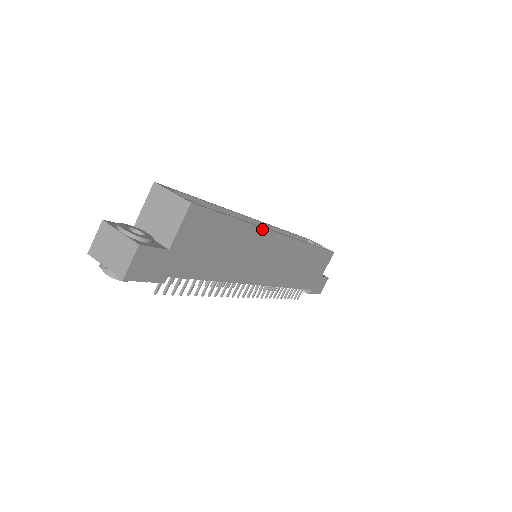
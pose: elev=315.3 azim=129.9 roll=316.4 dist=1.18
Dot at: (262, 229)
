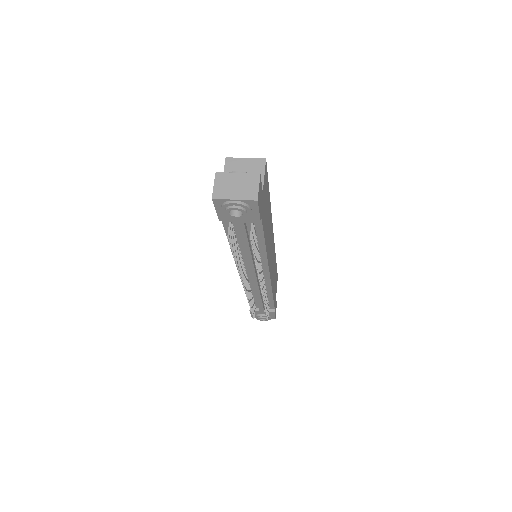
Dot at: (271, 215)
